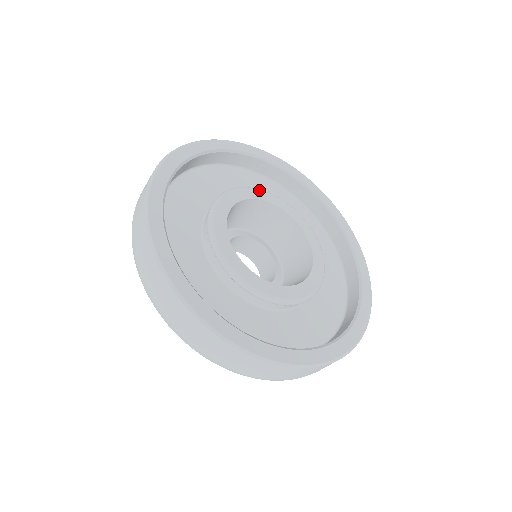
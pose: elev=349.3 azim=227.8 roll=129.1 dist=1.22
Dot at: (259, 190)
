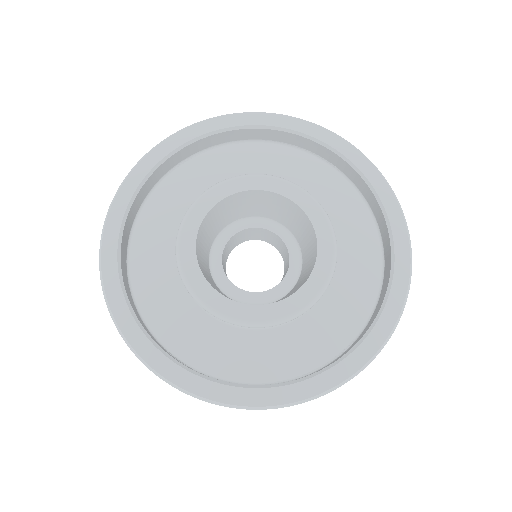
Dot at: (276, 178)
